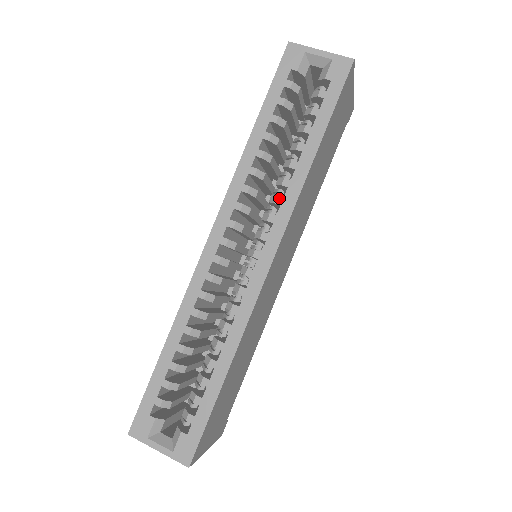
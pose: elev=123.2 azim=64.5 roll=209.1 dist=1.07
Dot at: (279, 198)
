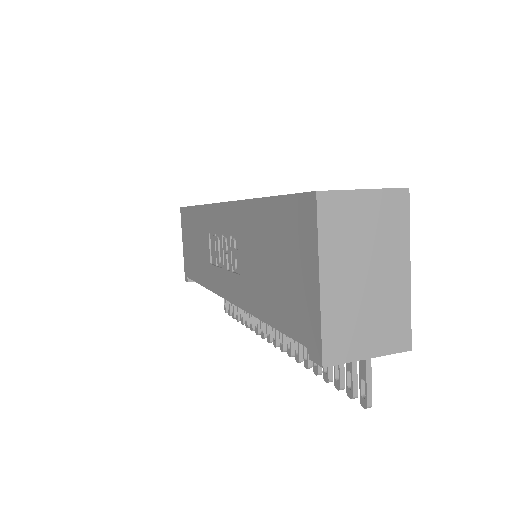
Dot at: occluded
